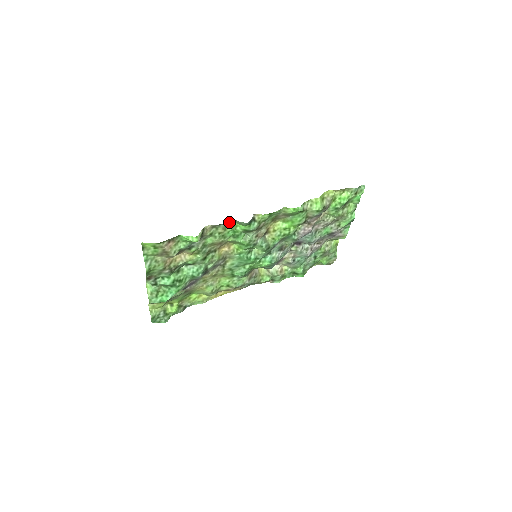
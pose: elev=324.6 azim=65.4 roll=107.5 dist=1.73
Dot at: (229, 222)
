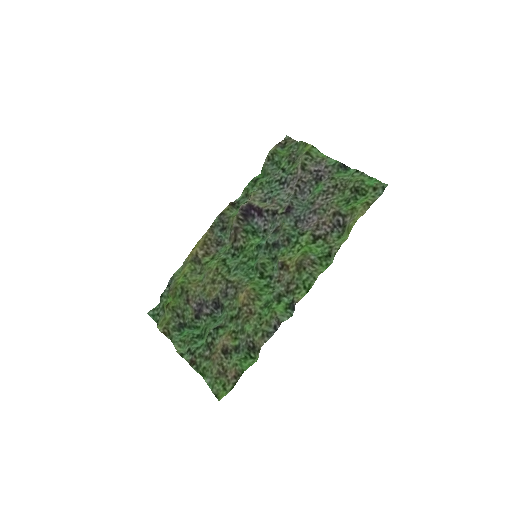
Dot at: (274, 323)
